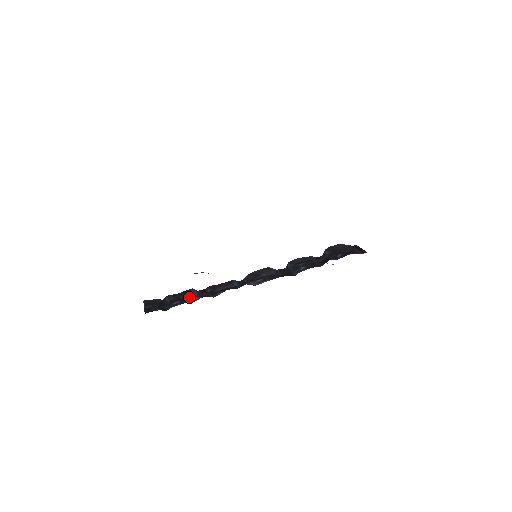
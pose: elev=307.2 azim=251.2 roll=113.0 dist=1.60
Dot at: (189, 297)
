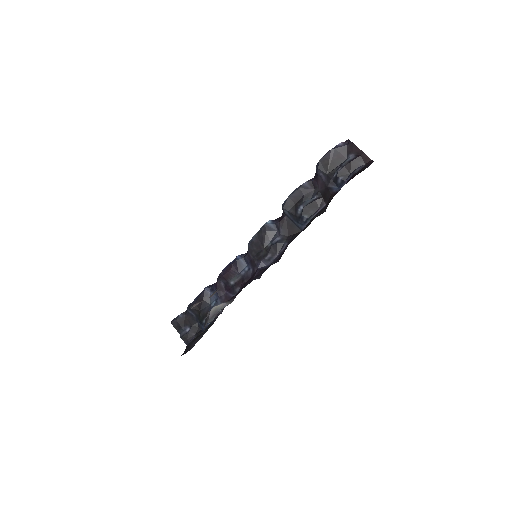
Dot at: occluded
